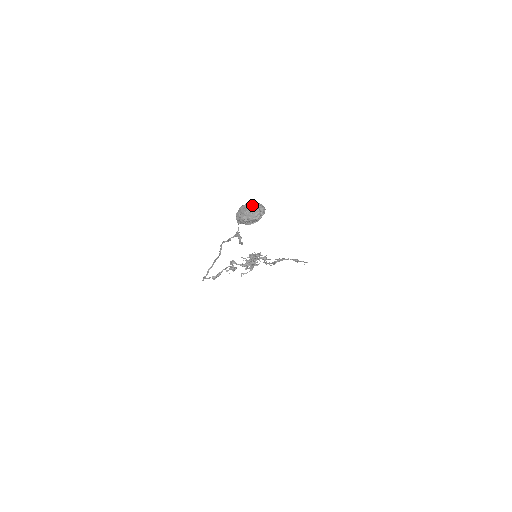
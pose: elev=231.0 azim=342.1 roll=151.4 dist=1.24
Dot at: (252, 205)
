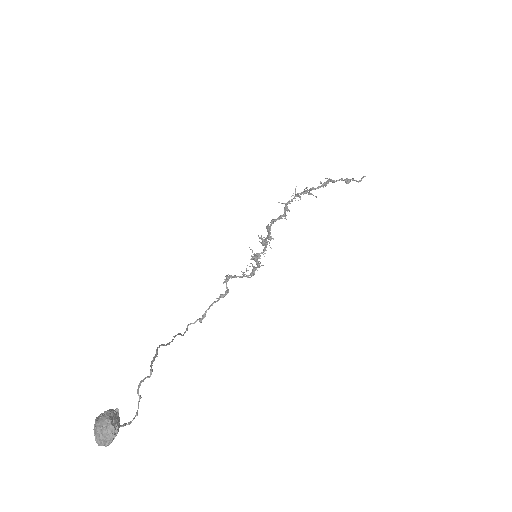
Dot at: (97, 431)
